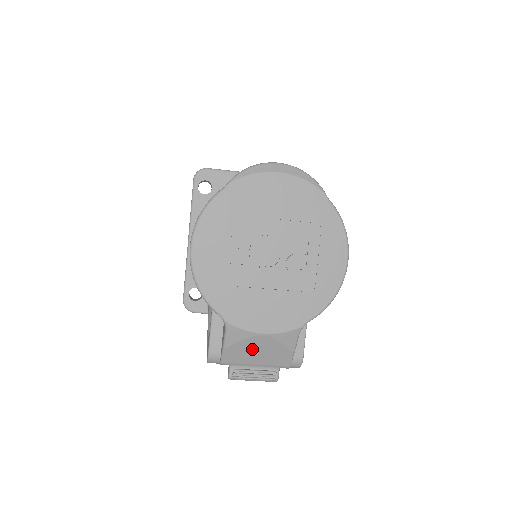
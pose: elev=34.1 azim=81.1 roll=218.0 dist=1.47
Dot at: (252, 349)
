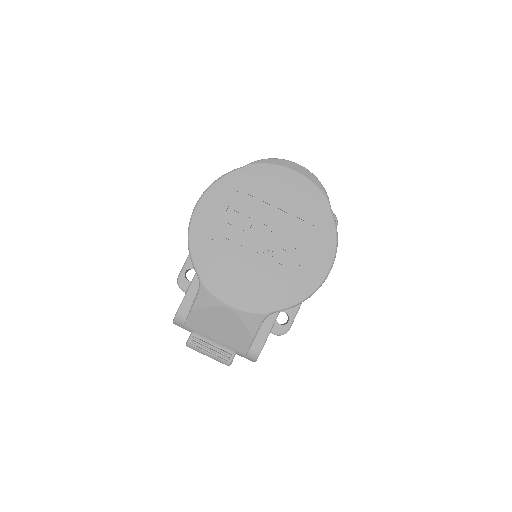
Dot at: (216, 320)
